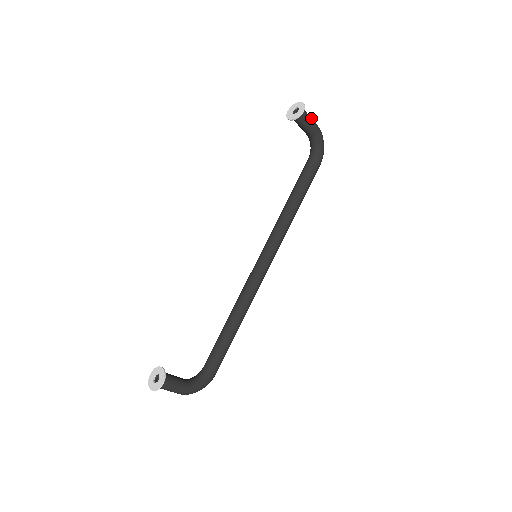
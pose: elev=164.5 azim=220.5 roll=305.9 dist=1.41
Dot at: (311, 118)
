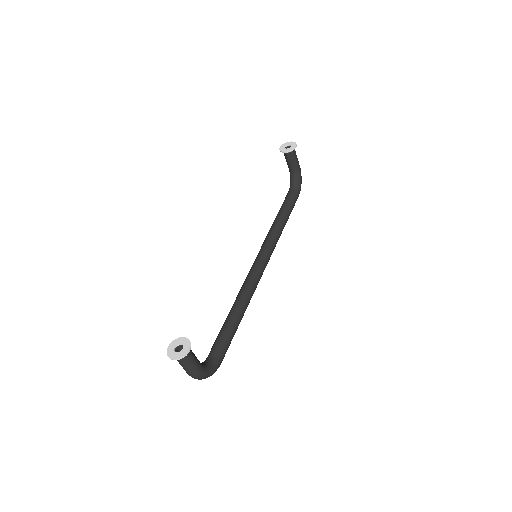
Dot at: occluded
